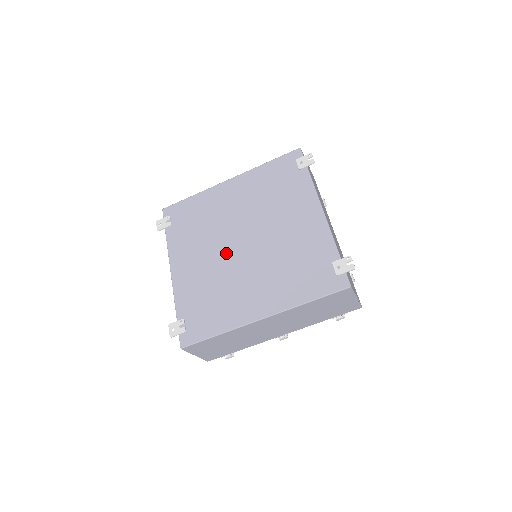
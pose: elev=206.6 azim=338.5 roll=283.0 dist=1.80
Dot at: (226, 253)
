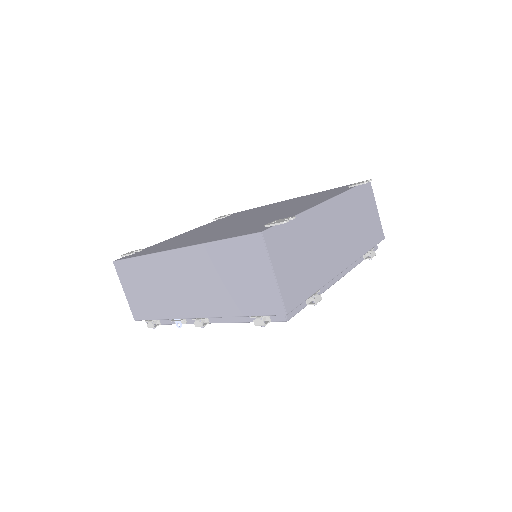
Dot at: (225, 224)
